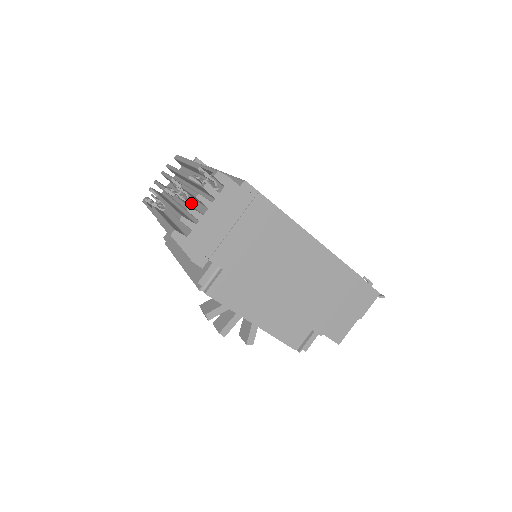
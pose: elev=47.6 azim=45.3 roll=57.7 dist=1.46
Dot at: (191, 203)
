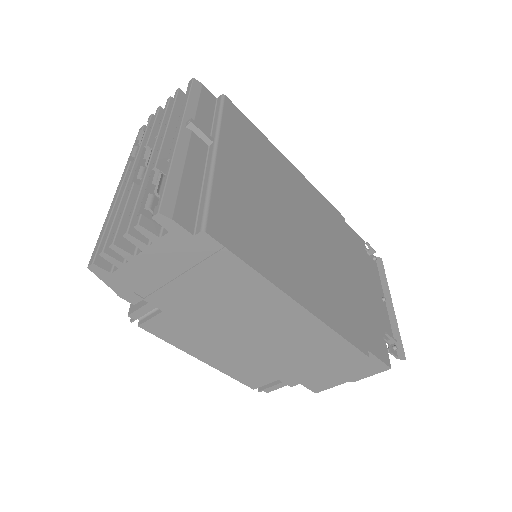
Dot at: occluded
